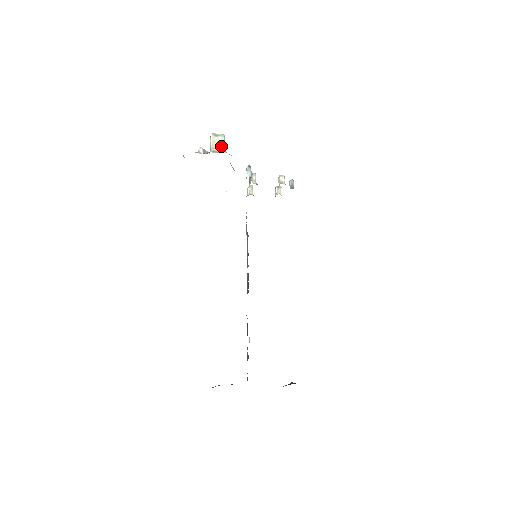
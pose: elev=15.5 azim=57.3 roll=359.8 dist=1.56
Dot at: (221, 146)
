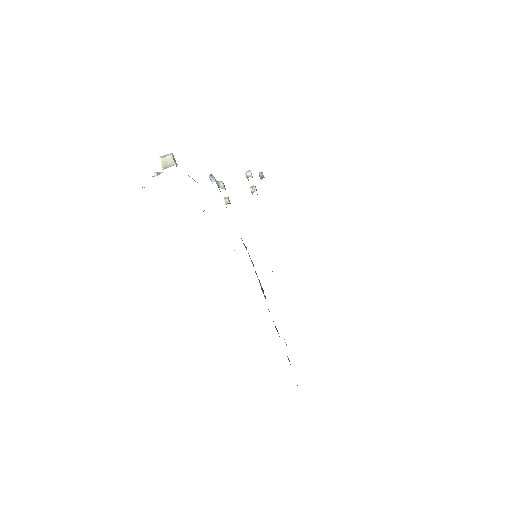
Dot at: (171, 162)
